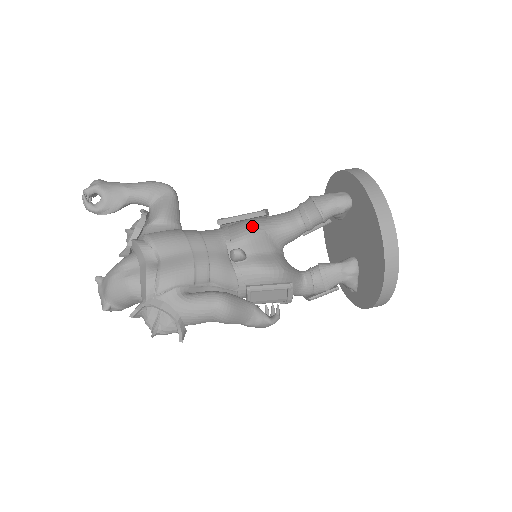
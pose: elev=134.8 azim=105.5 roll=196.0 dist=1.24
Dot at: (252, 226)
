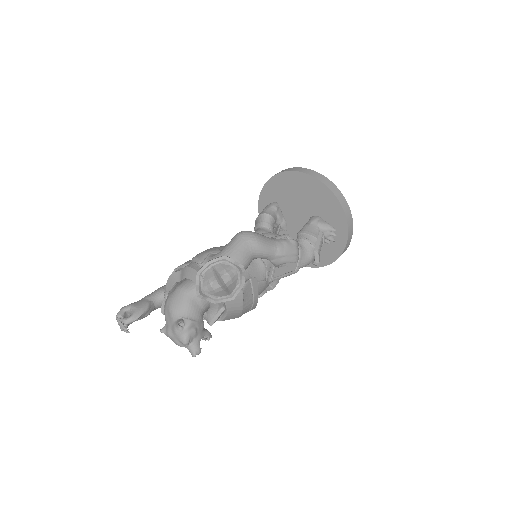
Dot at: occluded
